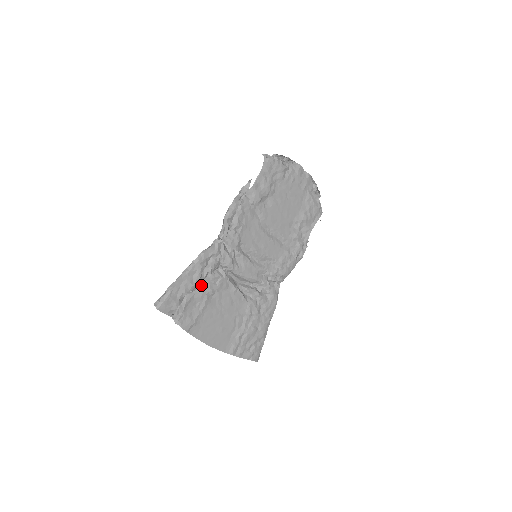
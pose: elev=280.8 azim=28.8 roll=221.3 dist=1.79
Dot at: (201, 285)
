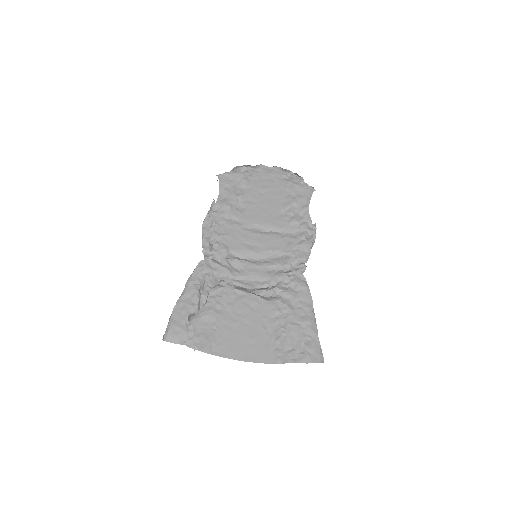
Dot at: (205, 304)
